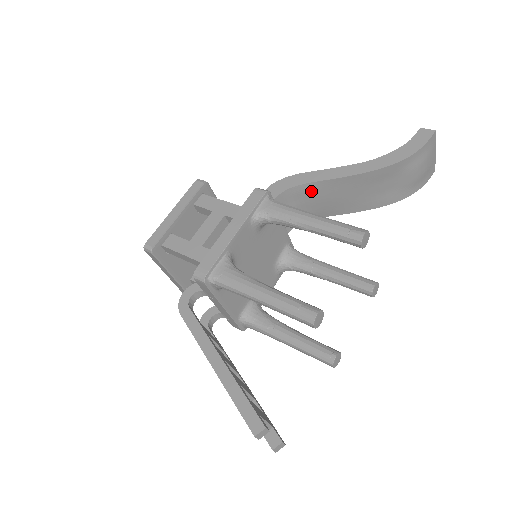
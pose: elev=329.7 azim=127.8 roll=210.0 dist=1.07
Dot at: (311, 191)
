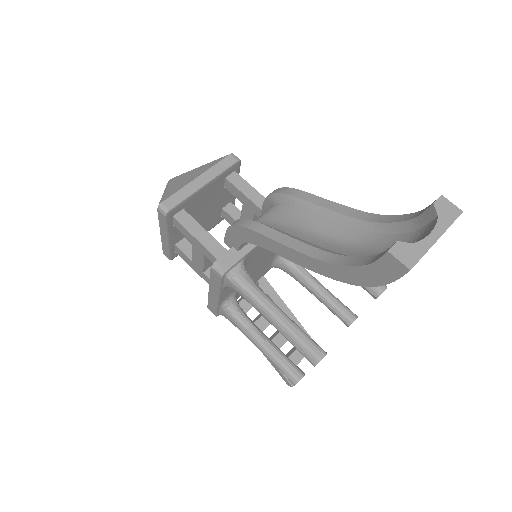
Dot at: occluded
